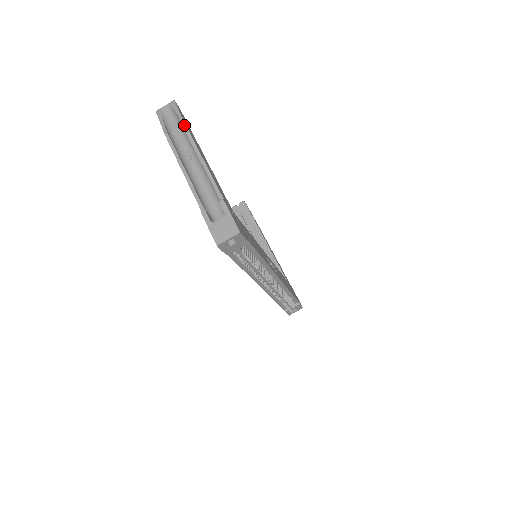
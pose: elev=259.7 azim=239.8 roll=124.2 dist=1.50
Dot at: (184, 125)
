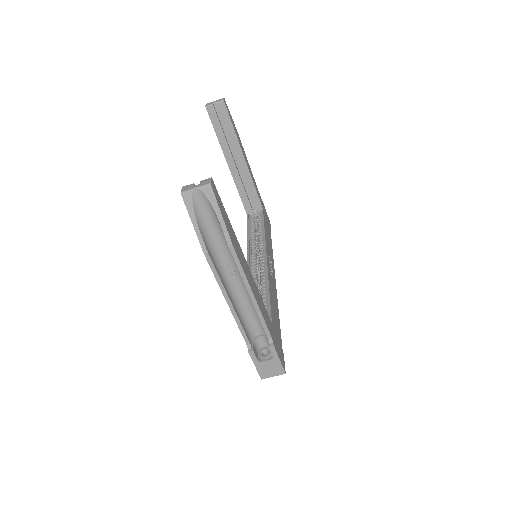
Dot at: (232, 248)
